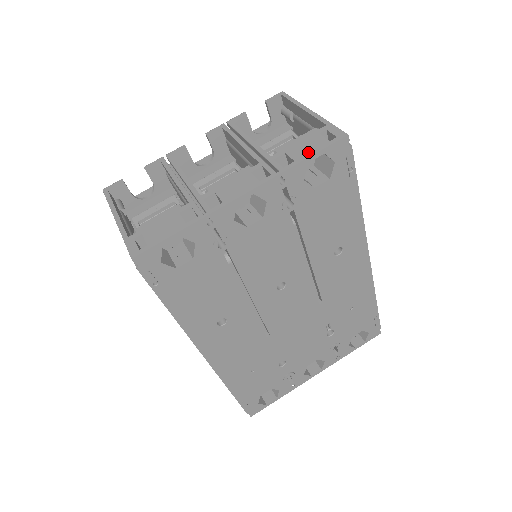
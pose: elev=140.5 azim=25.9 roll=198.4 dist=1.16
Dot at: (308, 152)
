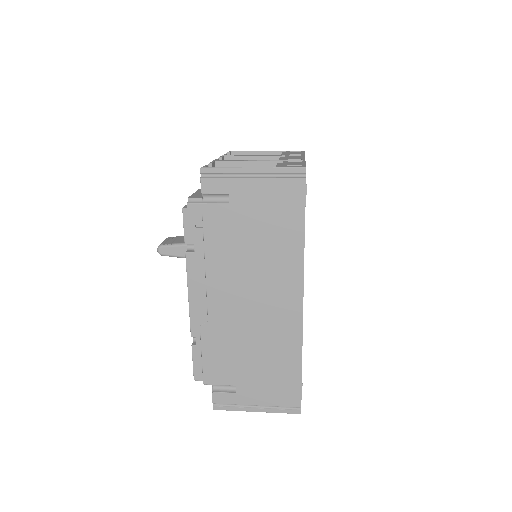
Dot at: occluded
